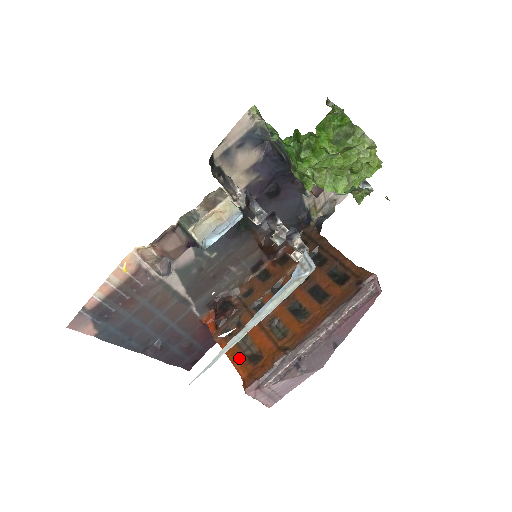
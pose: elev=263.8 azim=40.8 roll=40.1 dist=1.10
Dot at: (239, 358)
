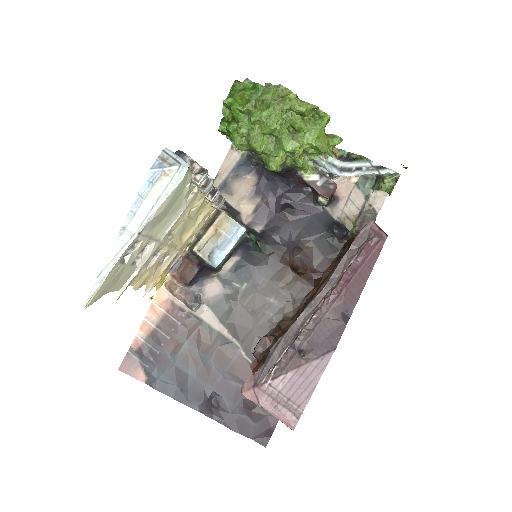
Dot at: occluded
